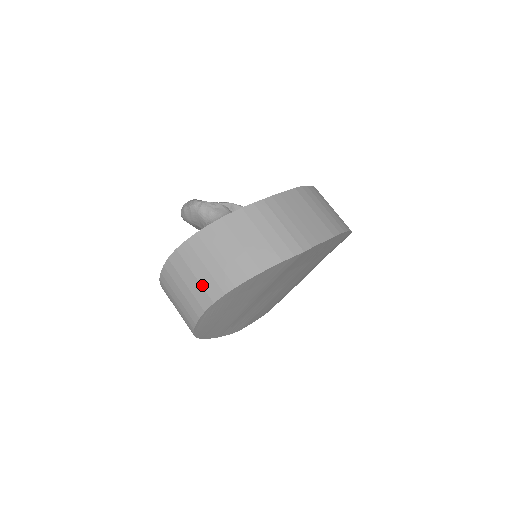
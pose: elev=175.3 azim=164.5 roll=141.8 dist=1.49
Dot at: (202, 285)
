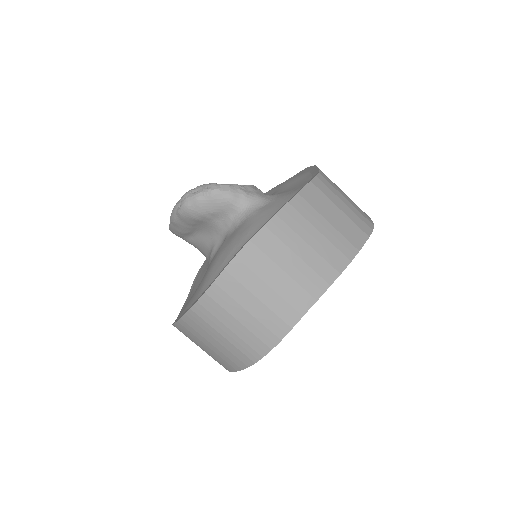
Dot at: (297, 281)
